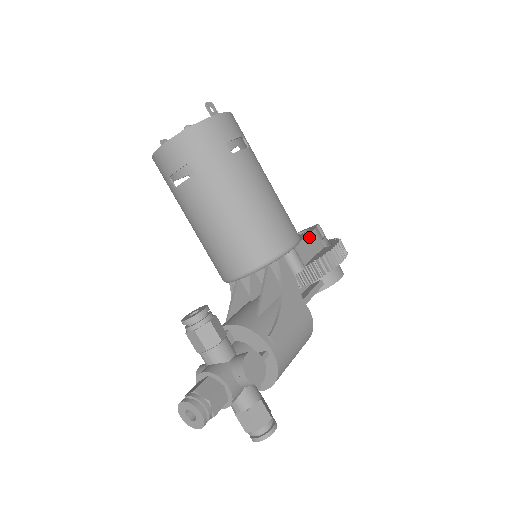
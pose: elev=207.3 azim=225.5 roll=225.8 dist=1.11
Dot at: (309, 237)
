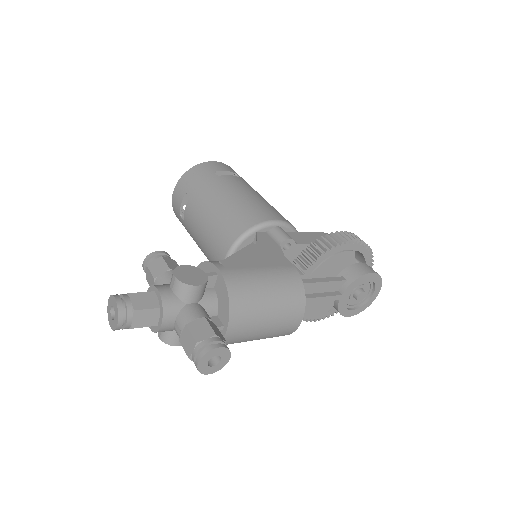
Dot at: (313, 234)
